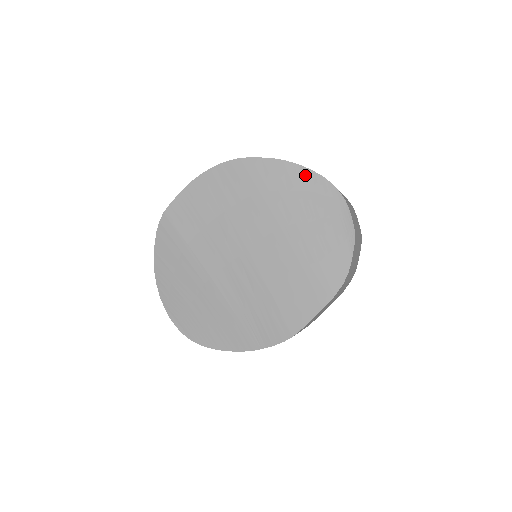
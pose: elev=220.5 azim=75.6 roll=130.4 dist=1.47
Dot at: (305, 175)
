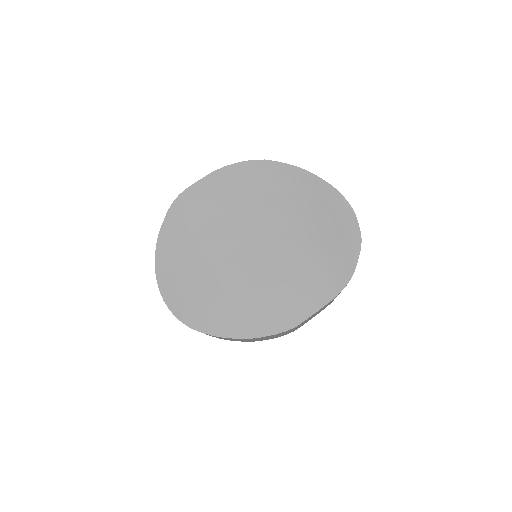
Dot at: (322, 186)
